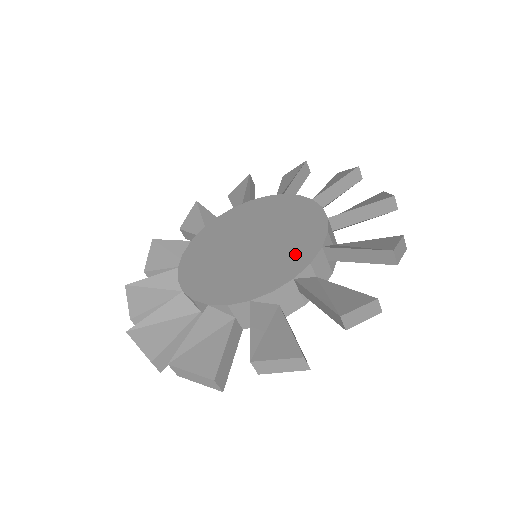
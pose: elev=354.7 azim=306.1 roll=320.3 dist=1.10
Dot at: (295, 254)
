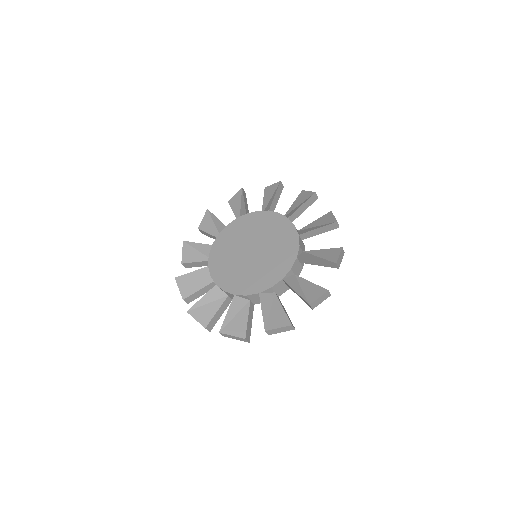
Dot at: (250, 283)
